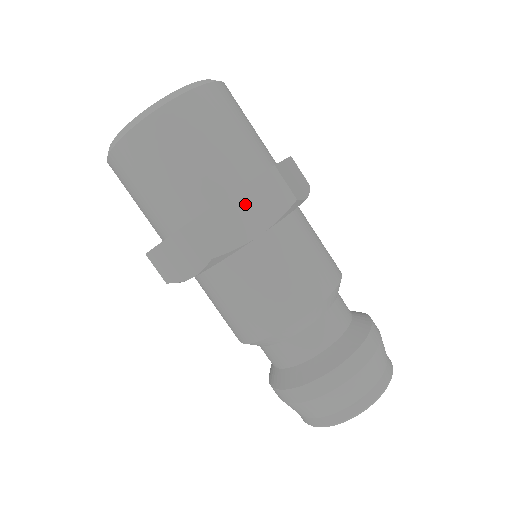
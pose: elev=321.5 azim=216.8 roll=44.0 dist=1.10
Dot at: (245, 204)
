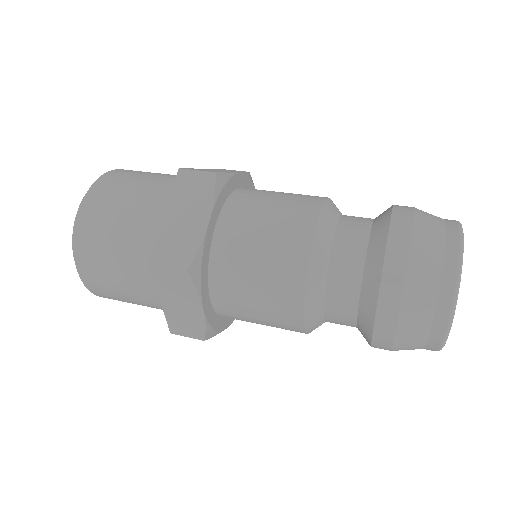
Dot at: occluded
